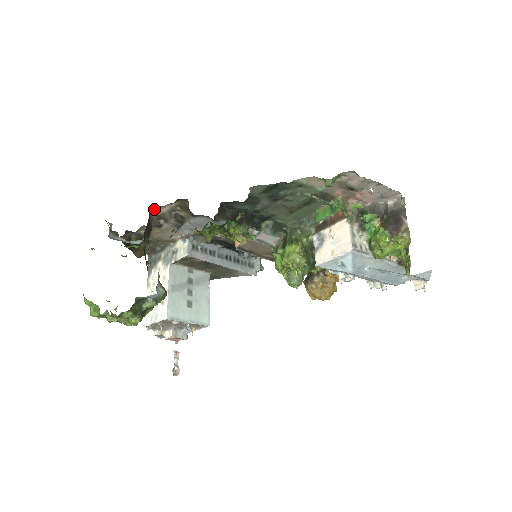
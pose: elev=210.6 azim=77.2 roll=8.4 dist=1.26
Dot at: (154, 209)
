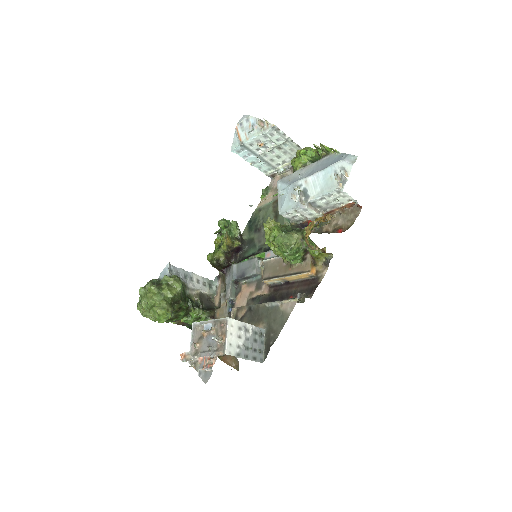
Dot at: (215, 299)
